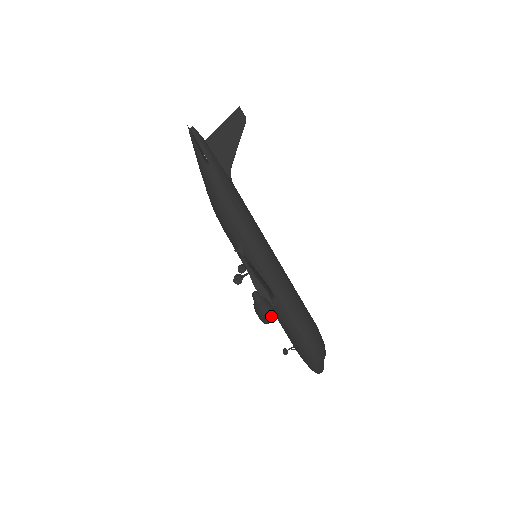
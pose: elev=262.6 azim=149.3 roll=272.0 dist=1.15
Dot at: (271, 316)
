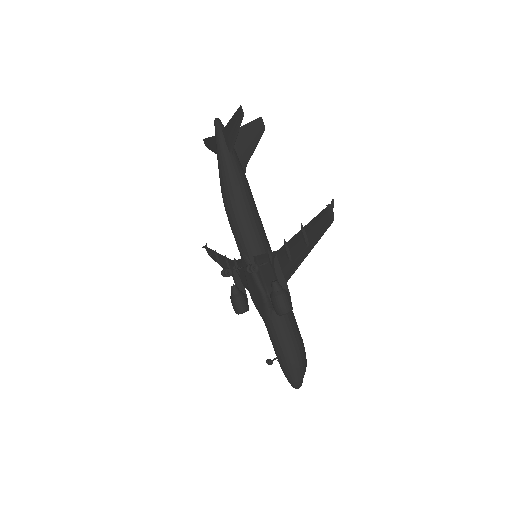
Dot at: (290, 306)
